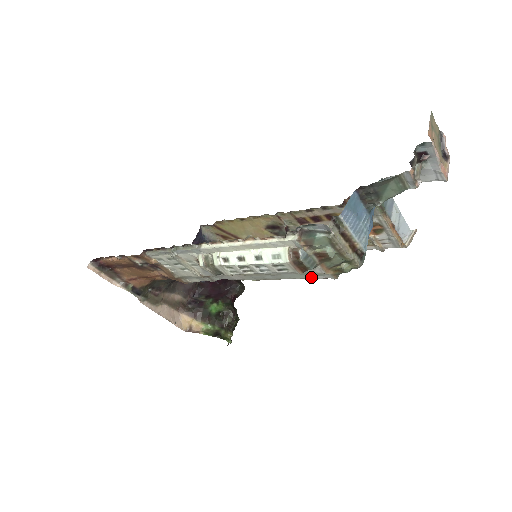
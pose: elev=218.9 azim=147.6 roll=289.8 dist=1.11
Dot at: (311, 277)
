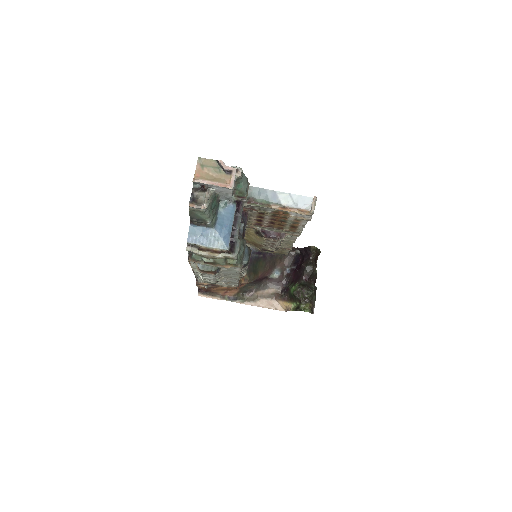
Dot at: (238, 270)
